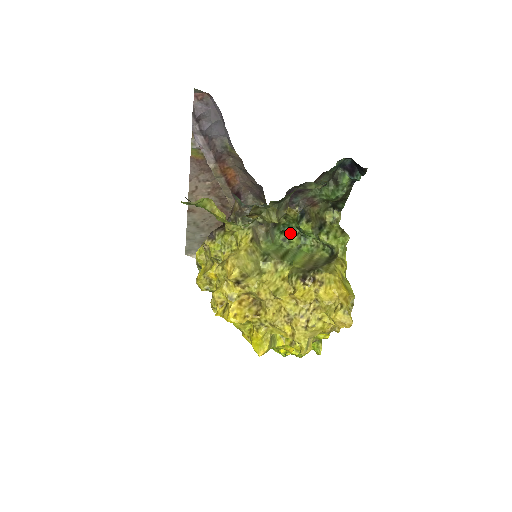
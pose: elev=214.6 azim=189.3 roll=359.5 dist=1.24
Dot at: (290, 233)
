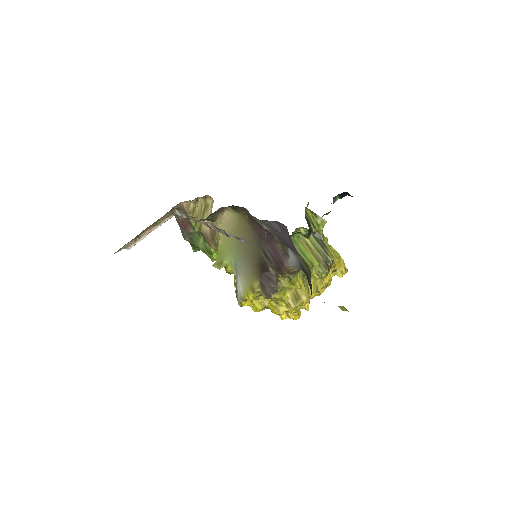
Dot at: (292, 240)
